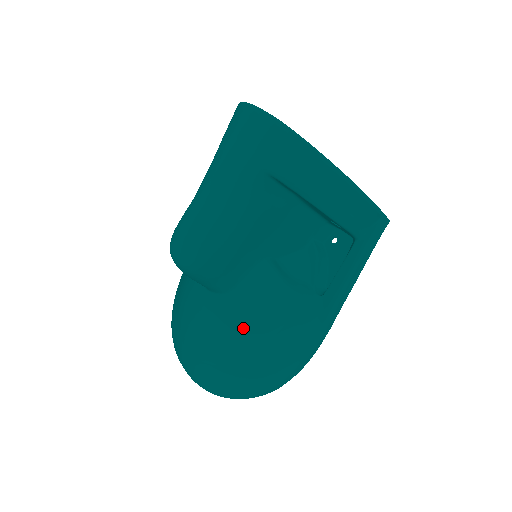
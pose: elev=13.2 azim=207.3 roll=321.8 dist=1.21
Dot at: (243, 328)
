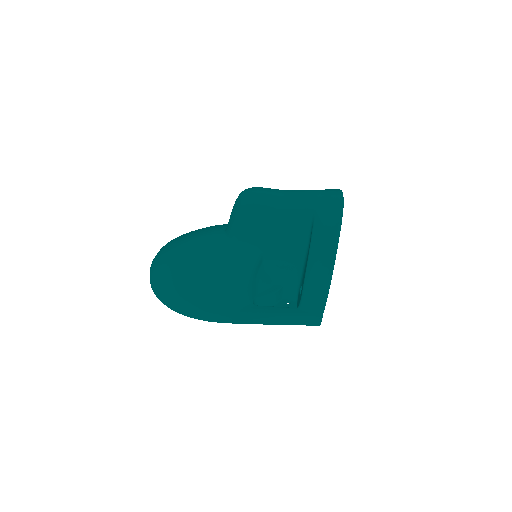
Dot at: (213, 260)
